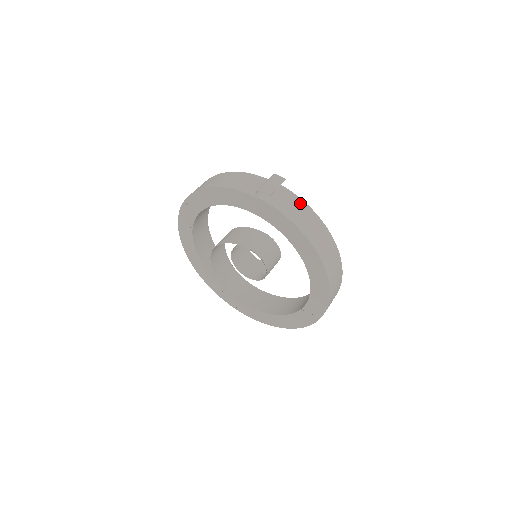
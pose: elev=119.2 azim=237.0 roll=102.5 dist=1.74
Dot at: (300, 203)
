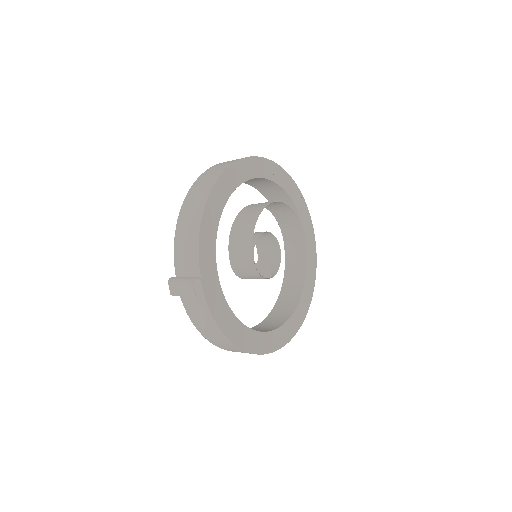
Dot at: (207, 315)
